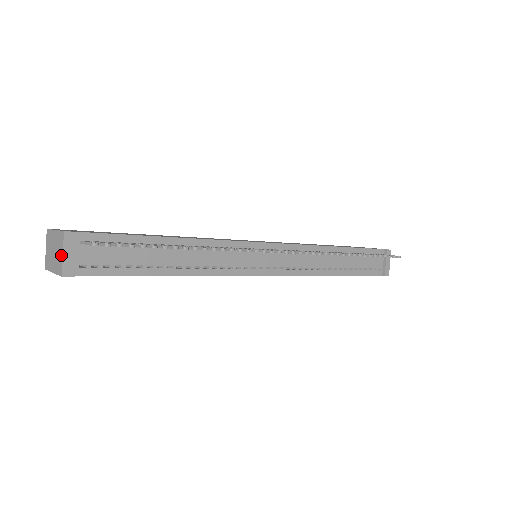
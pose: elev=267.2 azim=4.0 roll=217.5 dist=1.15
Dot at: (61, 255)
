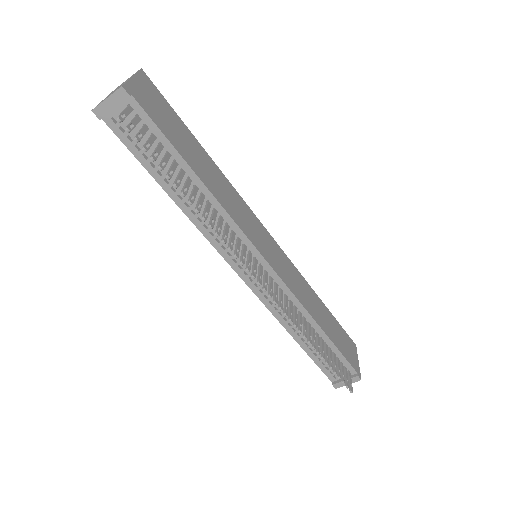
Dot at: (107, 97)
